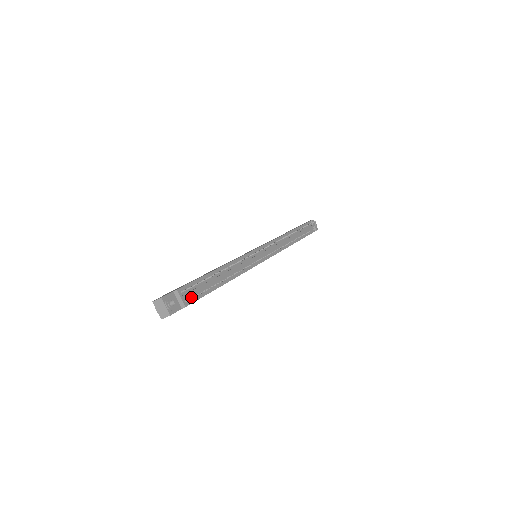
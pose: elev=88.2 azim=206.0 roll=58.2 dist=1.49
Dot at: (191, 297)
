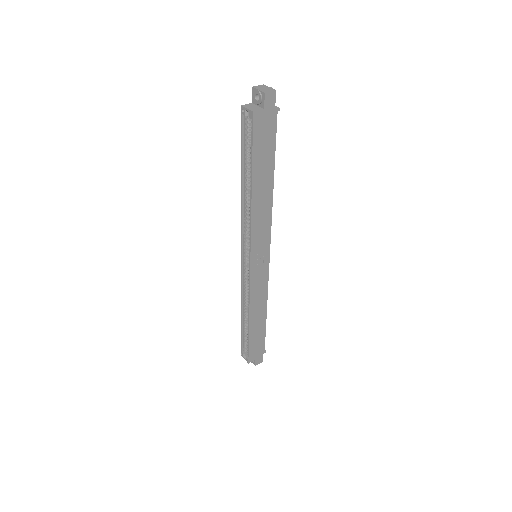
Dot at: (273, 123)
